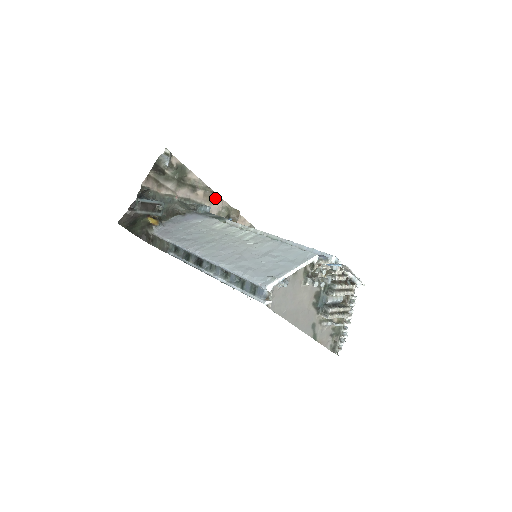
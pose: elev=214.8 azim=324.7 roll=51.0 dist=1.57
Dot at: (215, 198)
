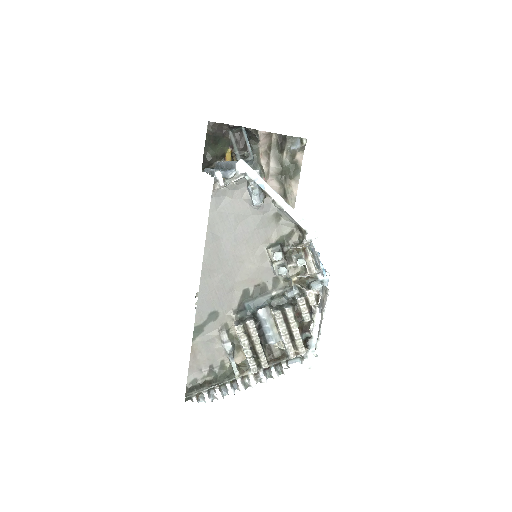
Dot at: occluded
